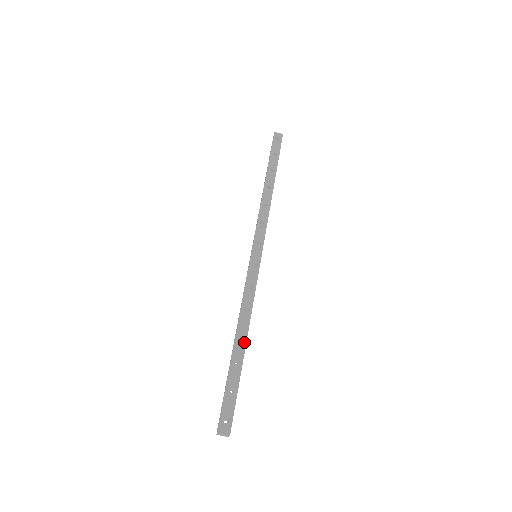
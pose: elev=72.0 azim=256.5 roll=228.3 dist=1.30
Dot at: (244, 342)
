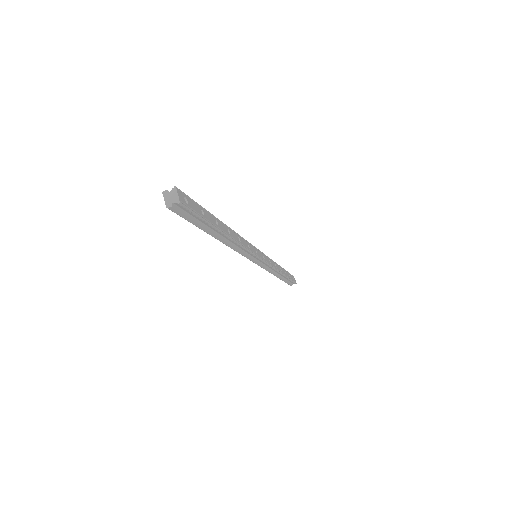
Dot at: (228, 233)
